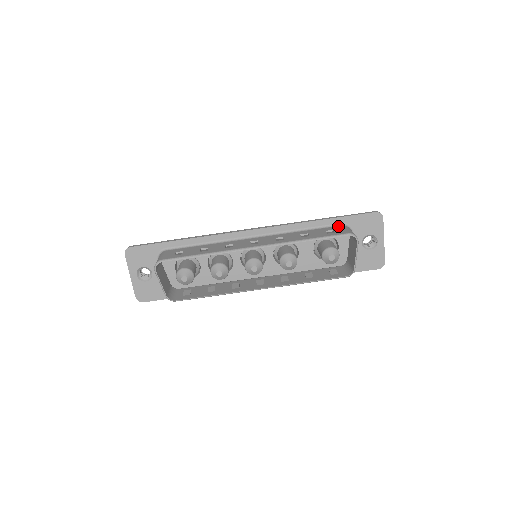
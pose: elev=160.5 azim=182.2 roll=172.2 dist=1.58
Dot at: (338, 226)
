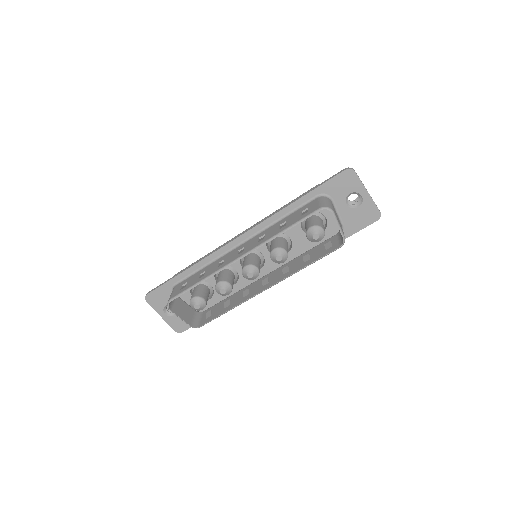
Dot at: (313, 200)
